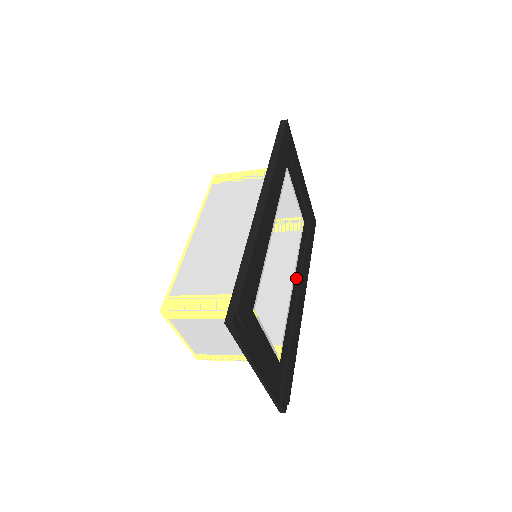
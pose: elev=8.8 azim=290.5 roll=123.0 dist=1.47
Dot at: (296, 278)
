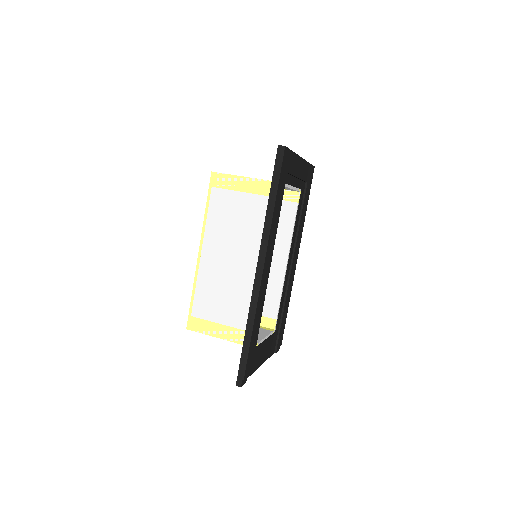
Dot at: (290, 252)
